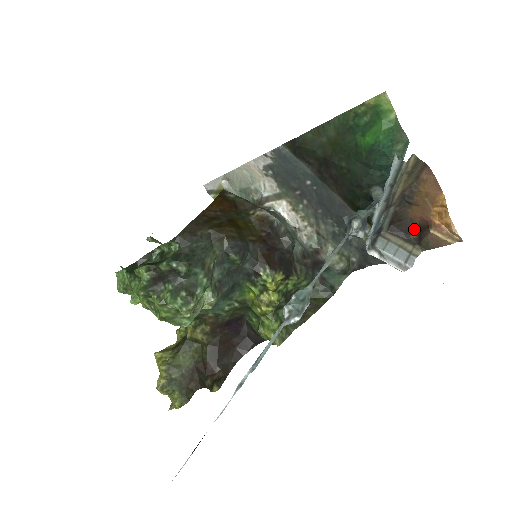
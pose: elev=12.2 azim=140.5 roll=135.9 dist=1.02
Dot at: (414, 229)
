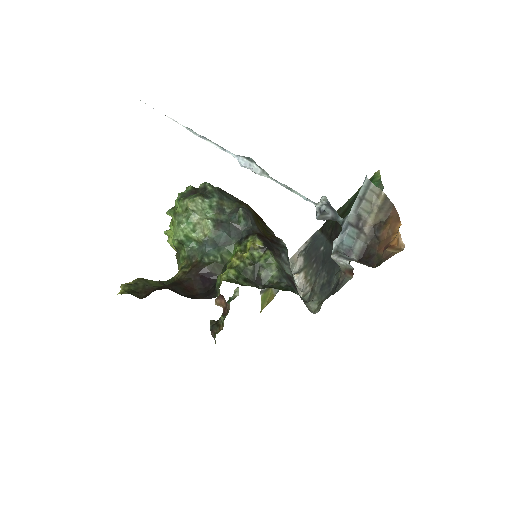
Dot at: occluded
